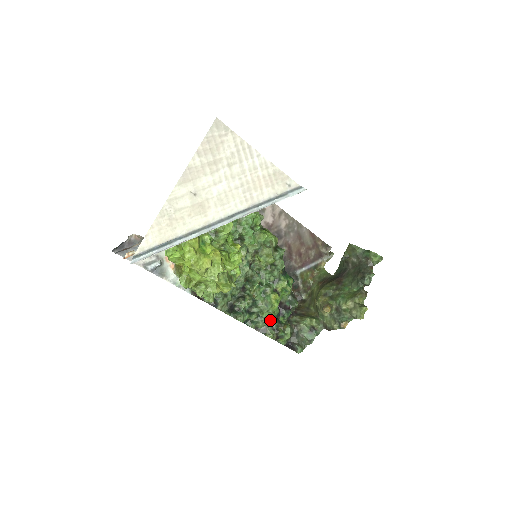
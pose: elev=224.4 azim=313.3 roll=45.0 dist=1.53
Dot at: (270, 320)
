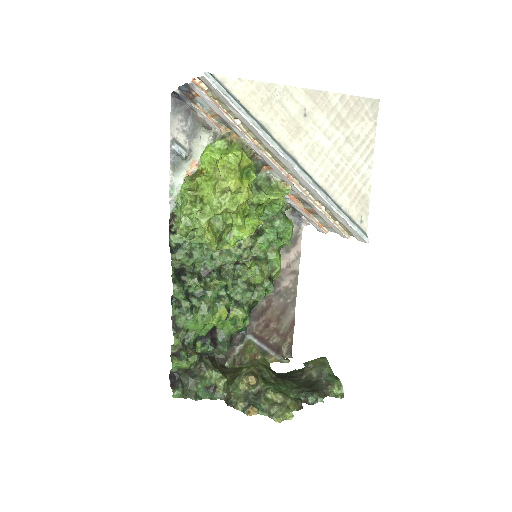
Dot at: (192, 329)
